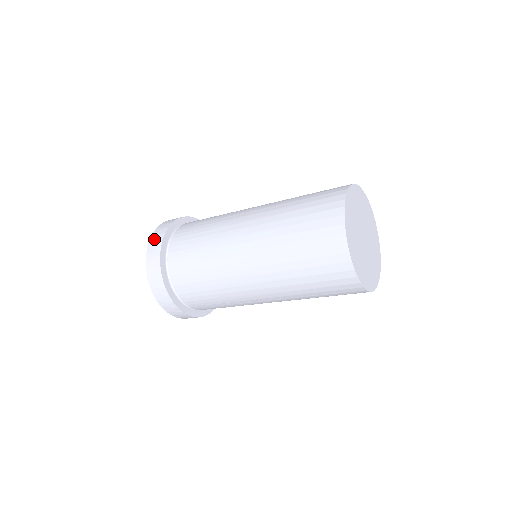
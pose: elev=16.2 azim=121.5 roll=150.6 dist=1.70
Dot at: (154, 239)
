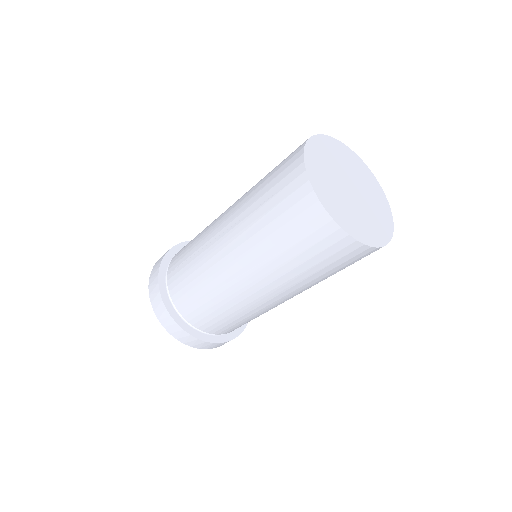
Dot at: (154, 302)
